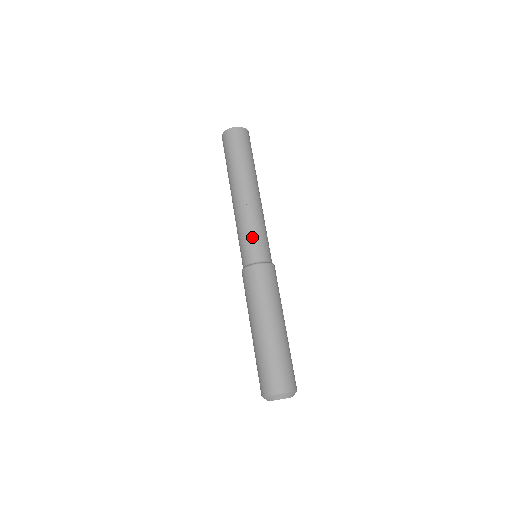
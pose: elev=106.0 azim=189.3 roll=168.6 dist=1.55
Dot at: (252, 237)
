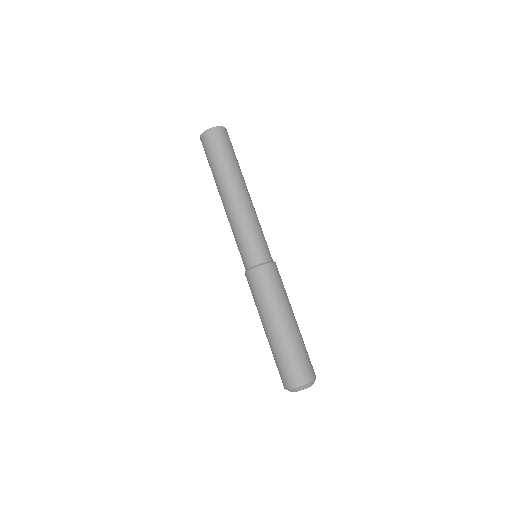
Dot at: (256, 238)
